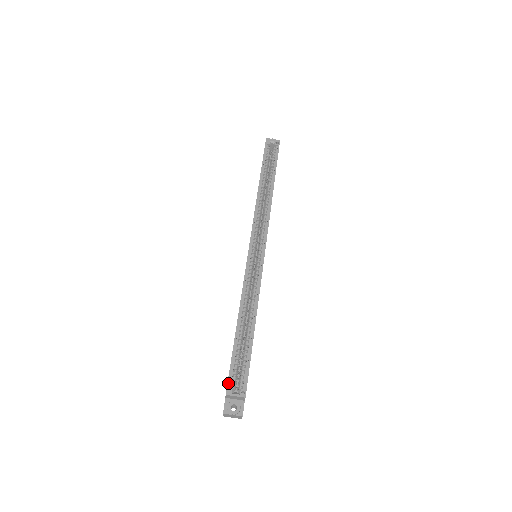
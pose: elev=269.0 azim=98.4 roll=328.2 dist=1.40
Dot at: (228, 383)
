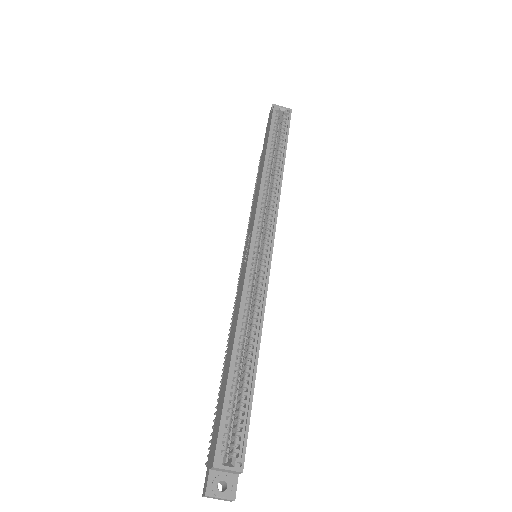
Dot at: (217, 448)
